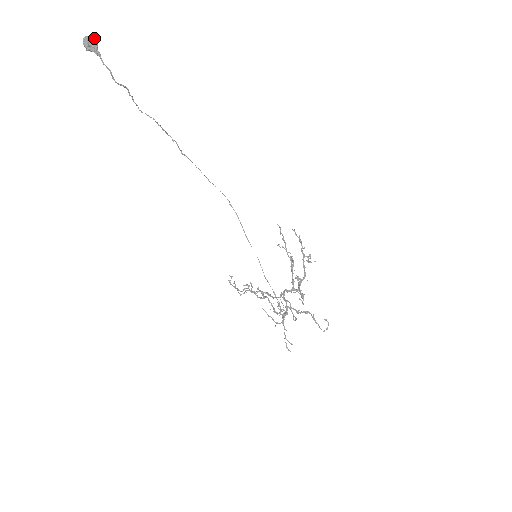
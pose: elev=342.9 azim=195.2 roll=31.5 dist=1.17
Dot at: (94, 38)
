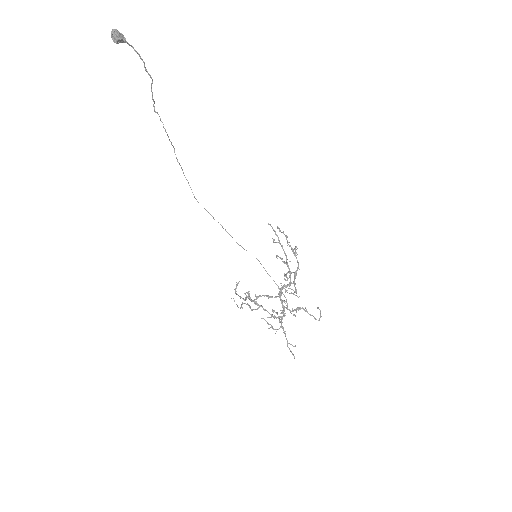
Dot at: occluded
